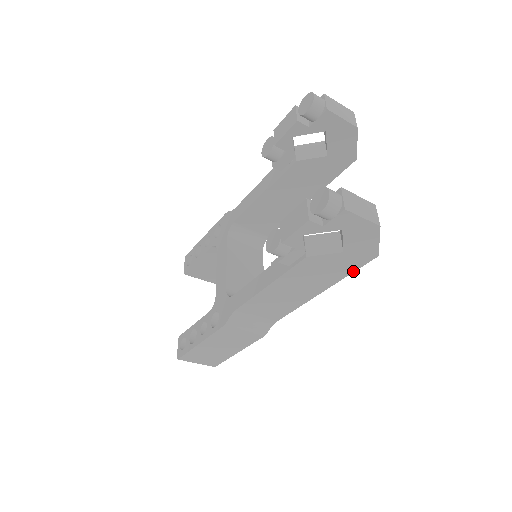
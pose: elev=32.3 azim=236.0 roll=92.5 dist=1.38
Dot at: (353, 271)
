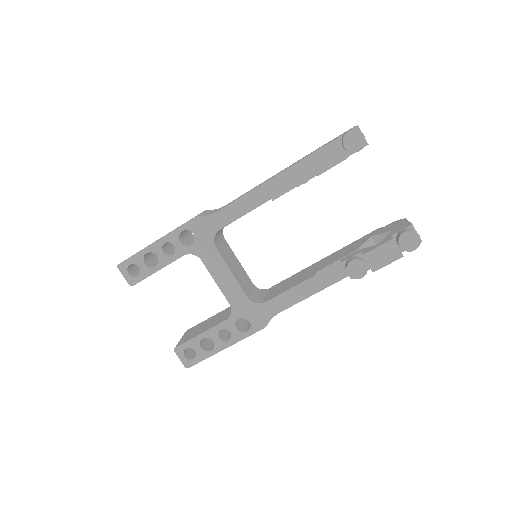
Dot at: occluded
